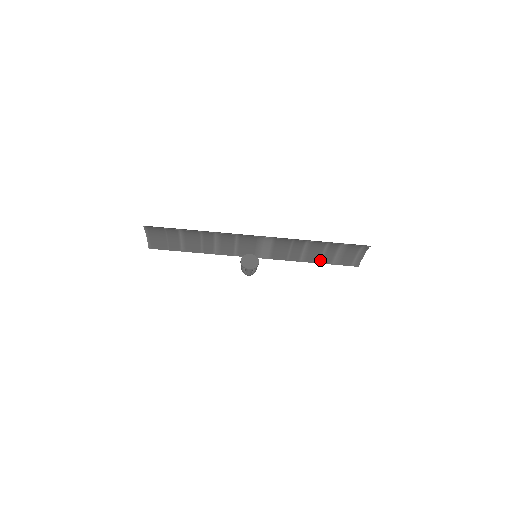
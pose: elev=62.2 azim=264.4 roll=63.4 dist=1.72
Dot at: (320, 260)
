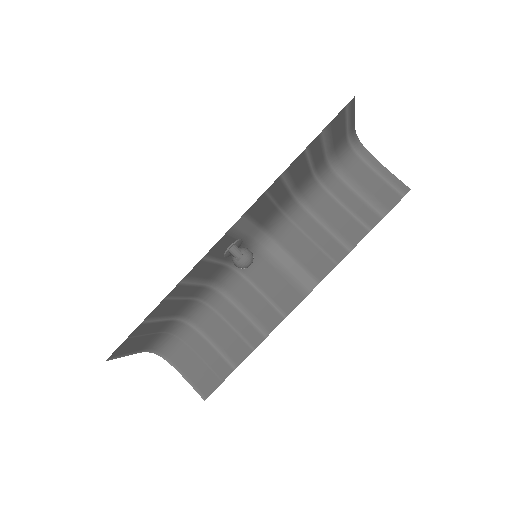
Dot at: (364, 227)
